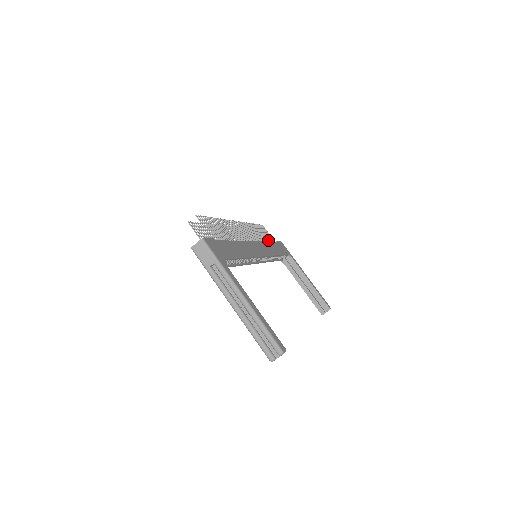
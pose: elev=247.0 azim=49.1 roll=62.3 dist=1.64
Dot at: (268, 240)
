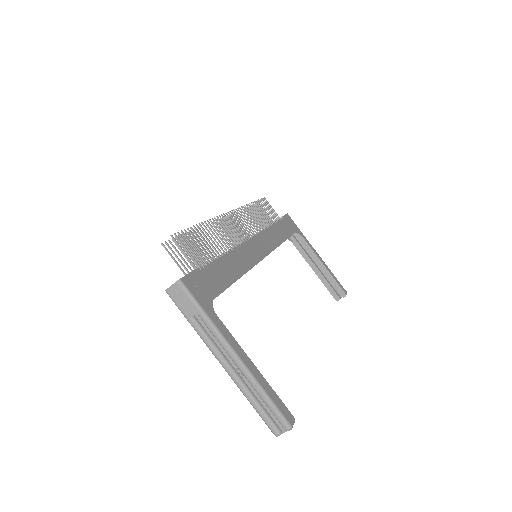
Dot at: (271, 221)
